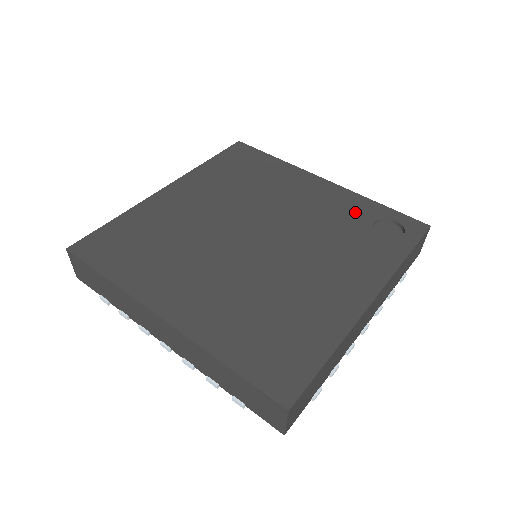
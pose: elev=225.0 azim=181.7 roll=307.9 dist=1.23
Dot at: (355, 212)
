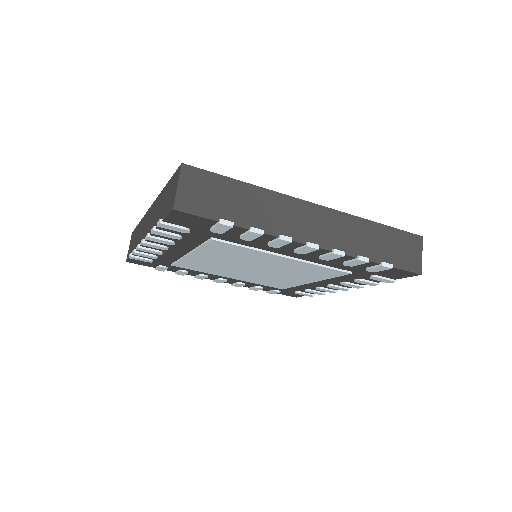
Dot at: occluded
